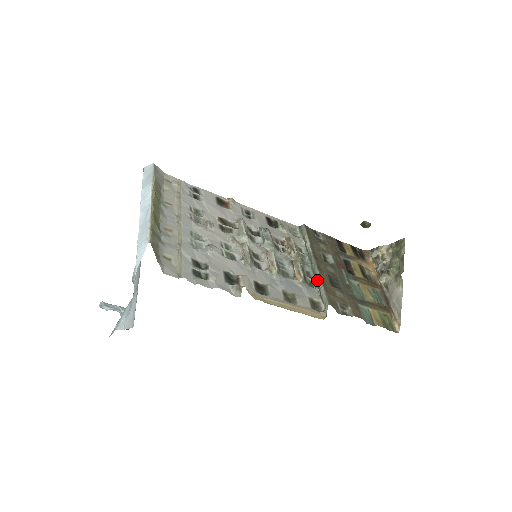
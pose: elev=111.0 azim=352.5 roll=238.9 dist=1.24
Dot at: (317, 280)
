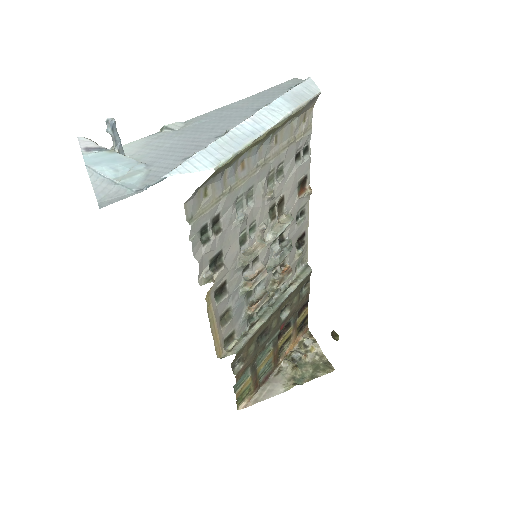
Dot at: (257, 323)
